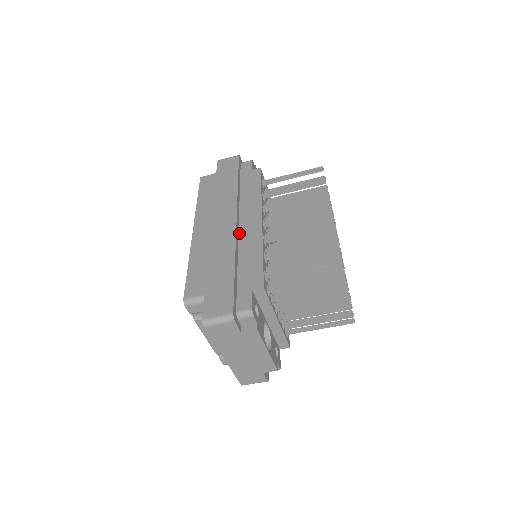
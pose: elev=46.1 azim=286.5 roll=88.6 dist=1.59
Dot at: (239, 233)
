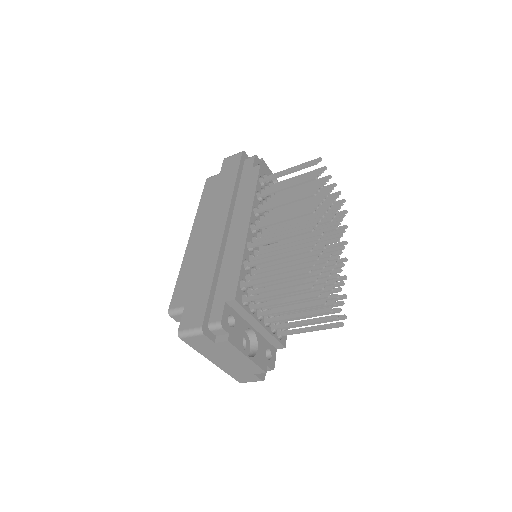
Dot at: (227, 239)
